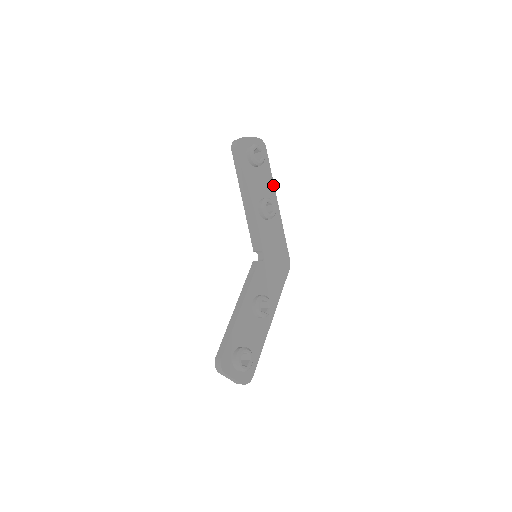
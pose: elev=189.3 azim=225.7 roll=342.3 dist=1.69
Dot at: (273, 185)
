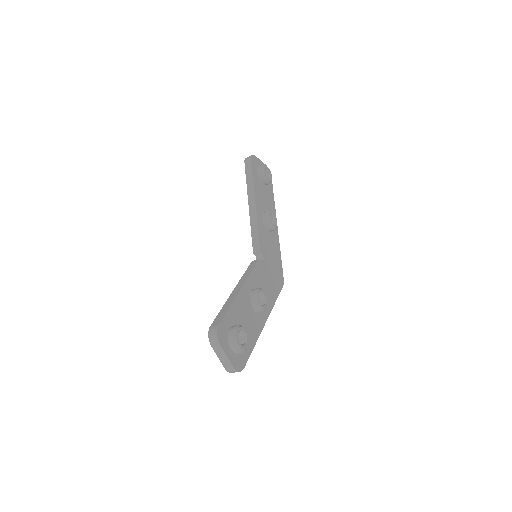
Dot at: (274, 208)
